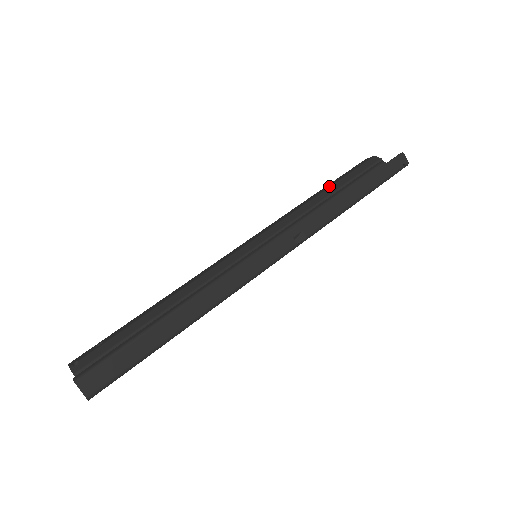
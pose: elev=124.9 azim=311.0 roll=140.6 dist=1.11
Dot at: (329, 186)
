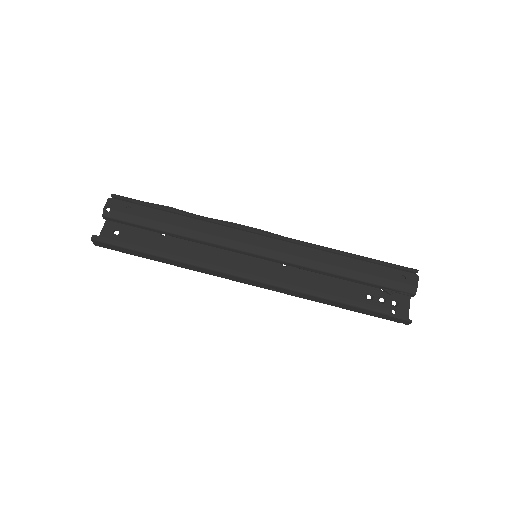
Dot at: (357, 270)
